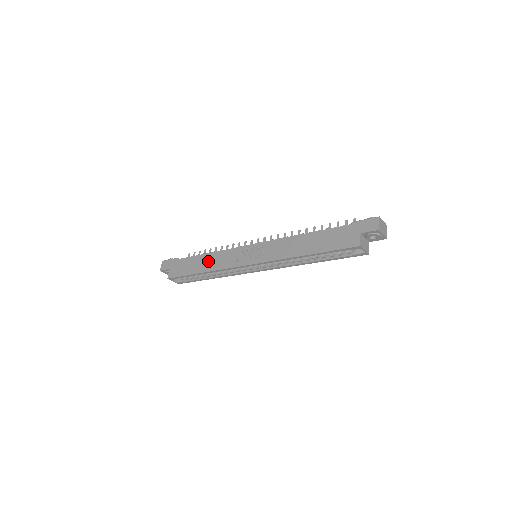
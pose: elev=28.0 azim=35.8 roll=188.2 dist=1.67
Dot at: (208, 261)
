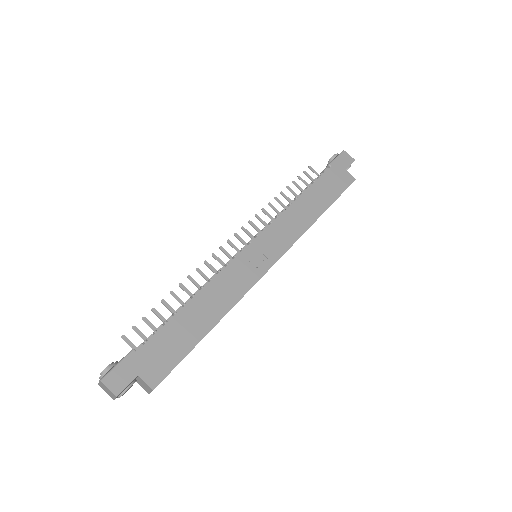
Dot at: (208, 305)
